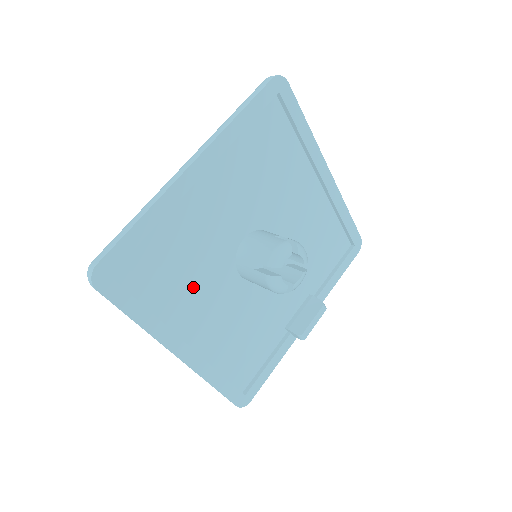
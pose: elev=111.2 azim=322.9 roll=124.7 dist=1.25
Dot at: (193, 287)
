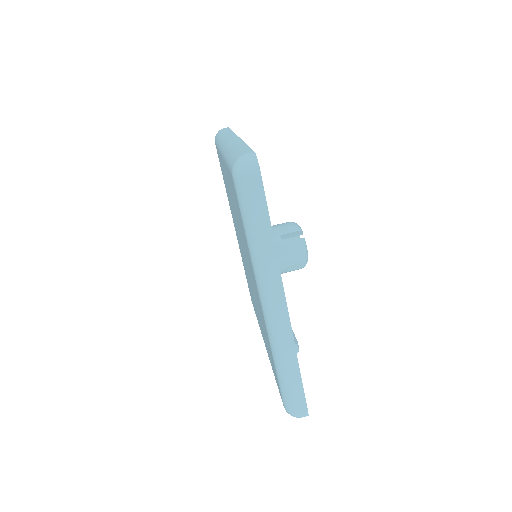
Dot at: occluded
